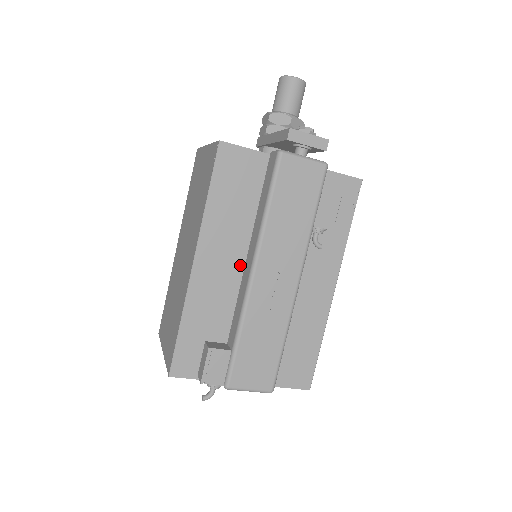
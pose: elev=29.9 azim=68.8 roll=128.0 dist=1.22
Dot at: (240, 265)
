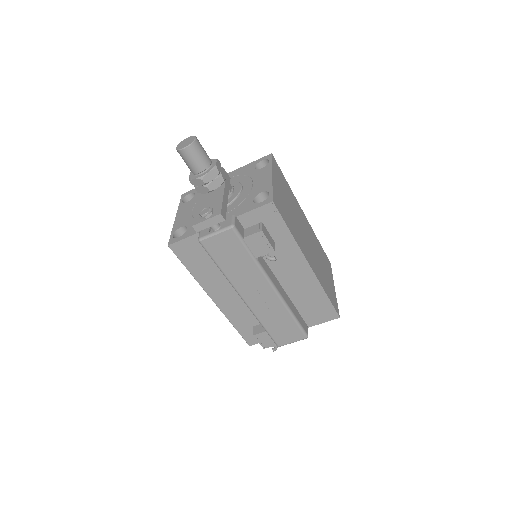
Dot at: occluded
